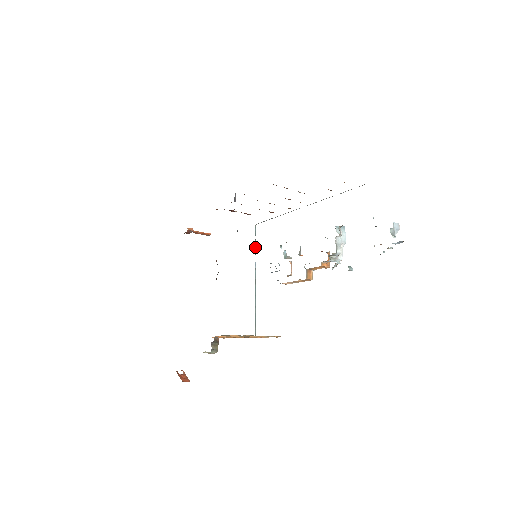
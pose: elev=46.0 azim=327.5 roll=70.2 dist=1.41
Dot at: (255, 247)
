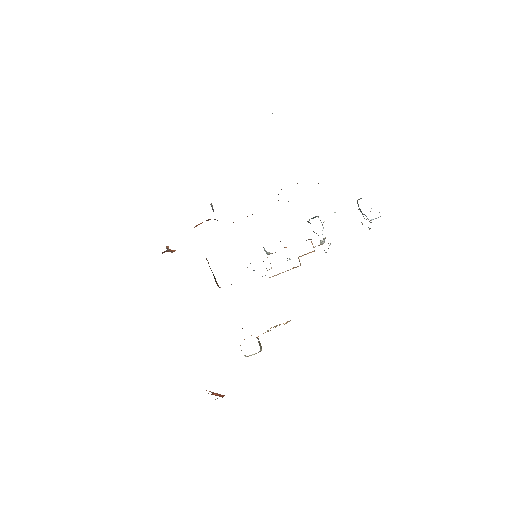
Dot at: occluded
